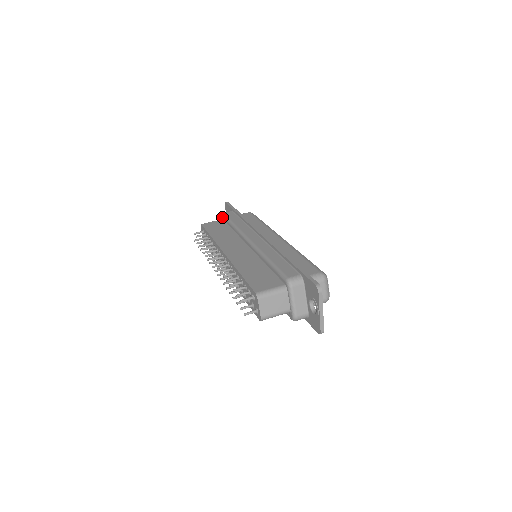
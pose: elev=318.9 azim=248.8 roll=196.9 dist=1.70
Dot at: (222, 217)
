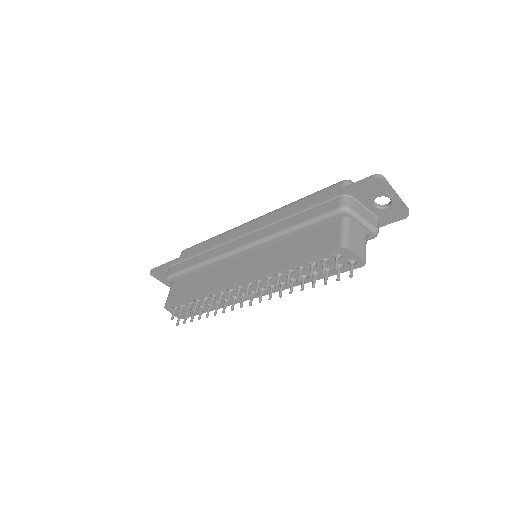
Dot at: (171, 280)
